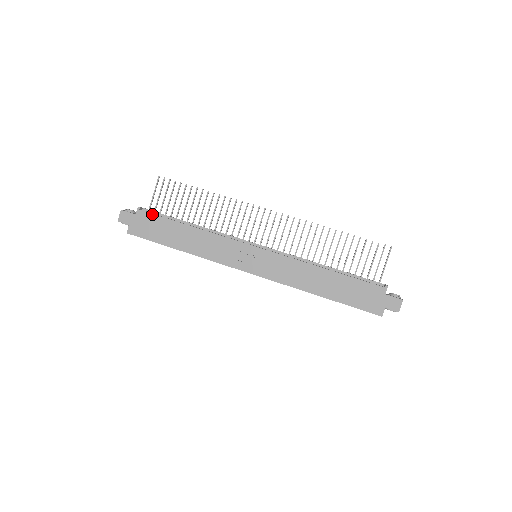
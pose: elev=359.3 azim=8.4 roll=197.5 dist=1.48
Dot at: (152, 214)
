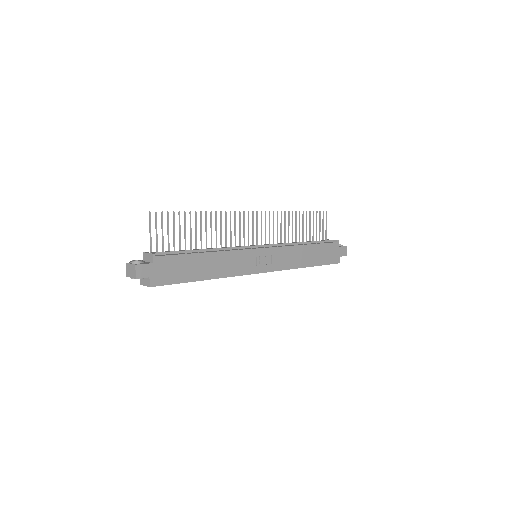
Dot at: (170, 256)
